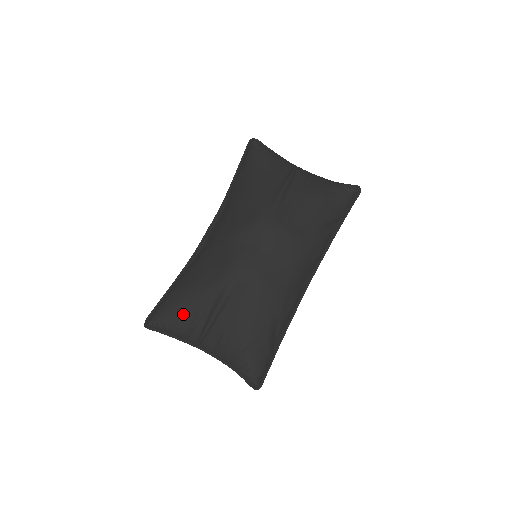
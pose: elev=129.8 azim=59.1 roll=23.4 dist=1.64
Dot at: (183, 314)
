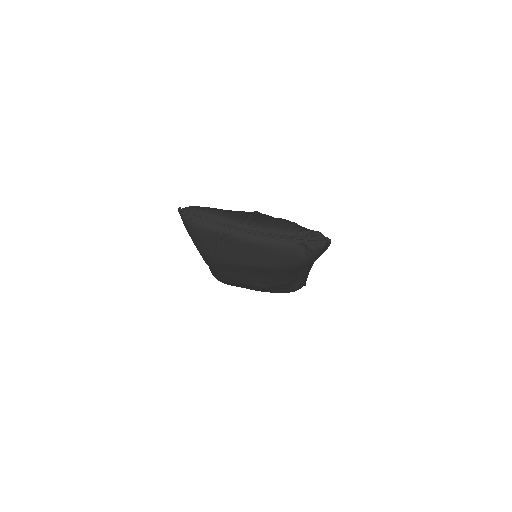
Dot at: occluded
